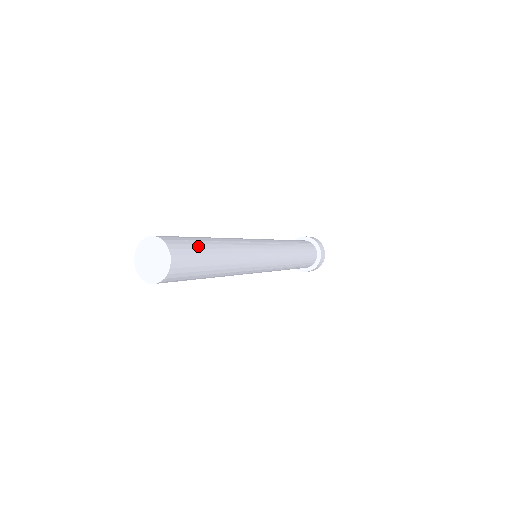
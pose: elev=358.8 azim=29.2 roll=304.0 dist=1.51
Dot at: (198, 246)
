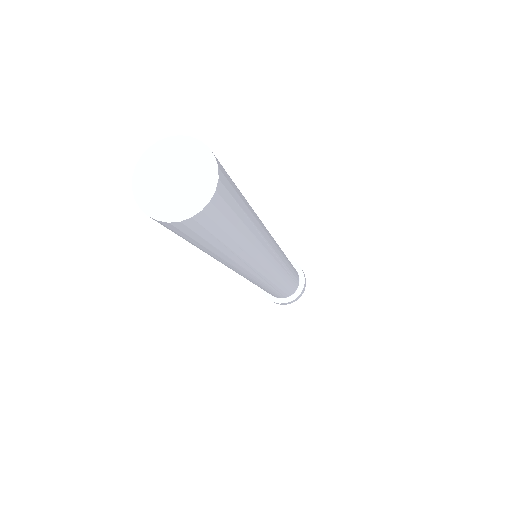
Dot at: (239, 192)
